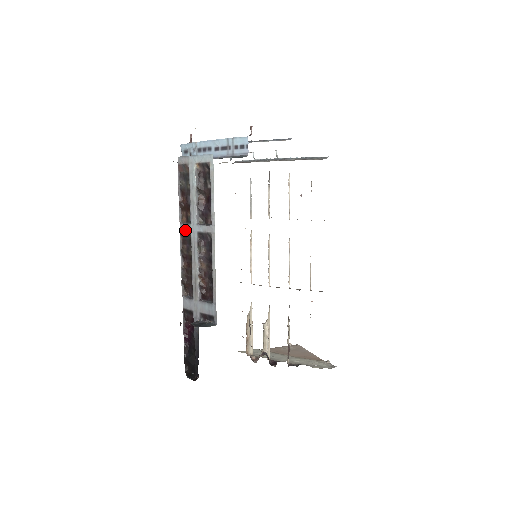
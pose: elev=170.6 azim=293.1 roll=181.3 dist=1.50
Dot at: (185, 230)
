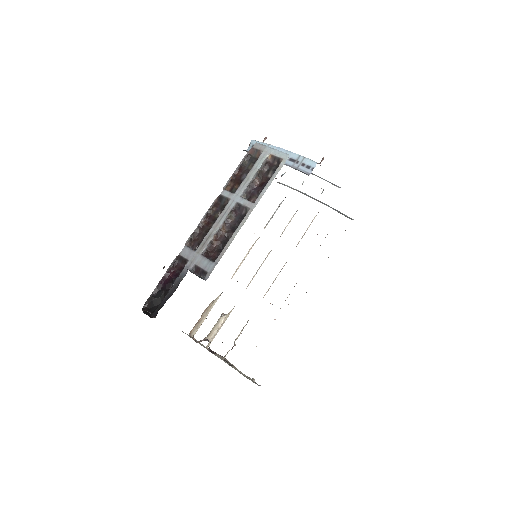
Dot at: (225, 196)
